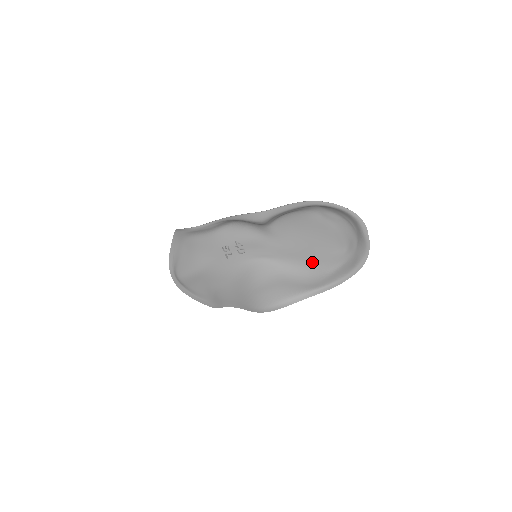
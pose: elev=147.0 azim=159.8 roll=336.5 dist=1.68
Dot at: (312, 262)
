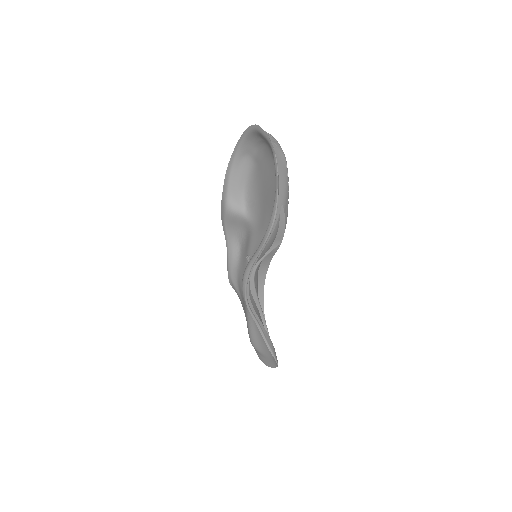
Dot at: occluded
